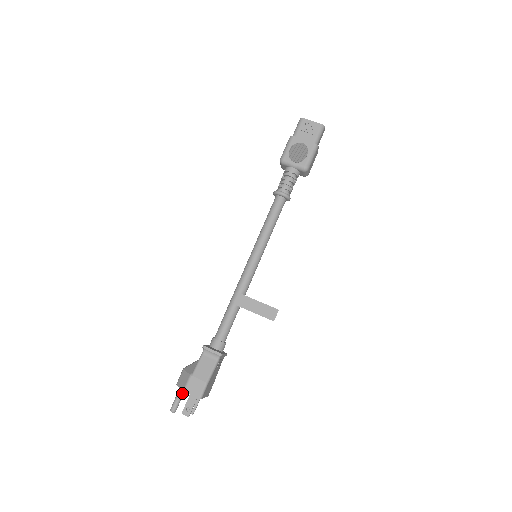
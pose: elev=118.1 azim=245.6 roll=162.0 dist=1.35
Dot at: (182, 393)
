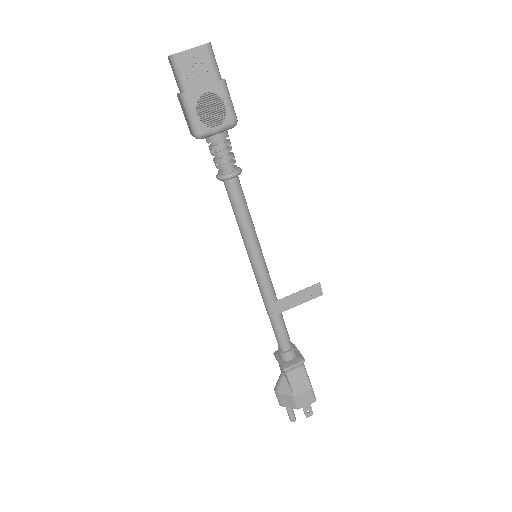
Dot at: occluded
